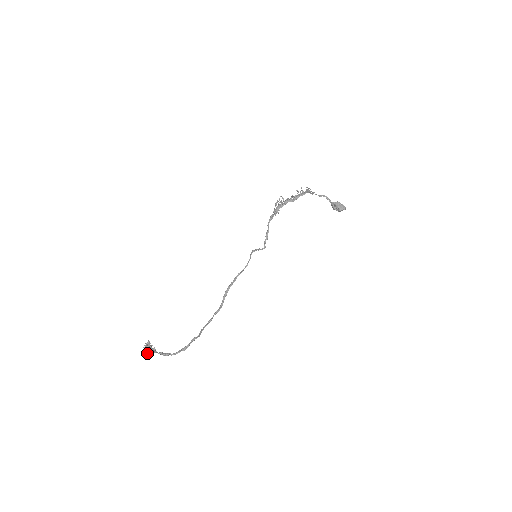
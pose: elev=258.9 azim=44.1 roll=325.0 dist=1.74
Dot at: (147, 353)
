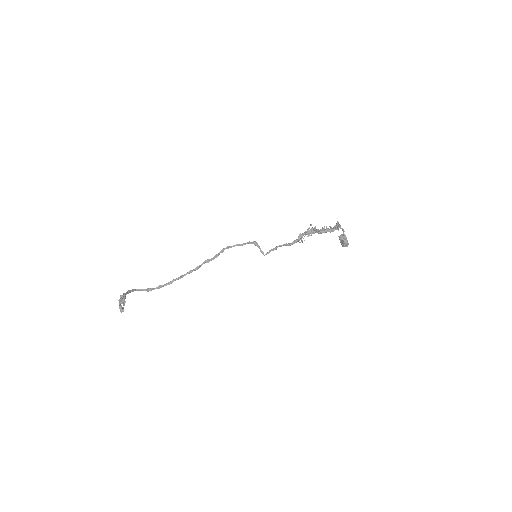
Dot at: (122, 311)
